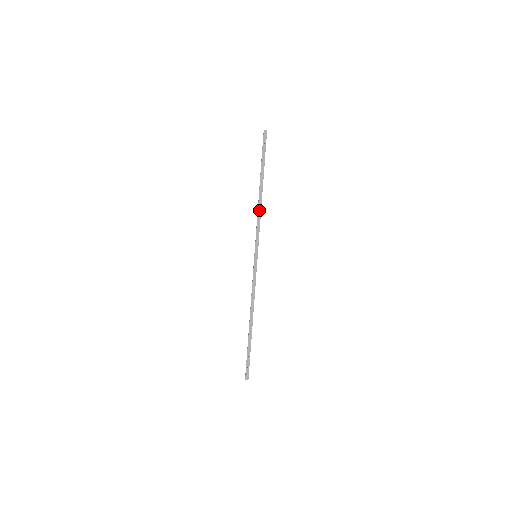
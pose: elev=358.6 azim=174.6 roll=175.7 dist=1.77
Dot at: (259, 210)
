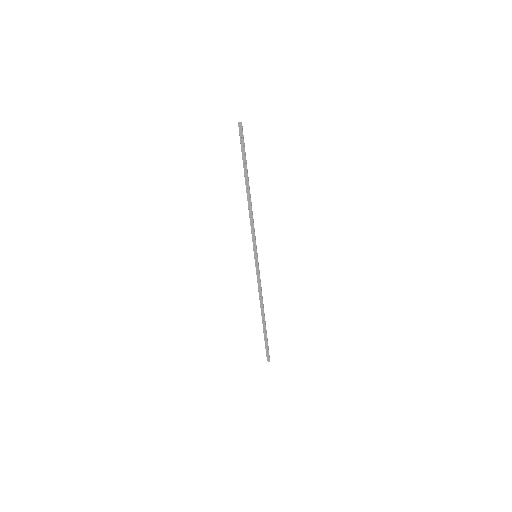
Dot at: (250, 211)
